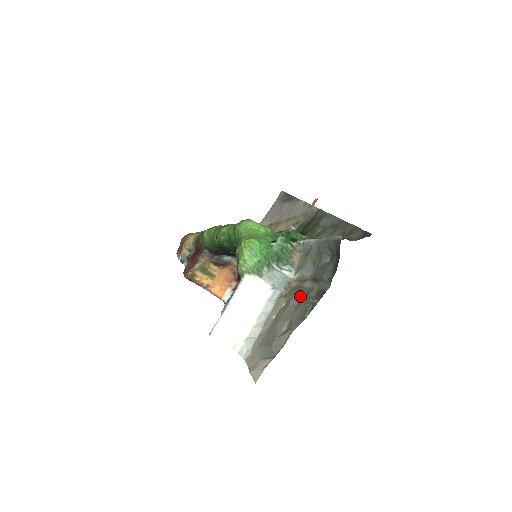
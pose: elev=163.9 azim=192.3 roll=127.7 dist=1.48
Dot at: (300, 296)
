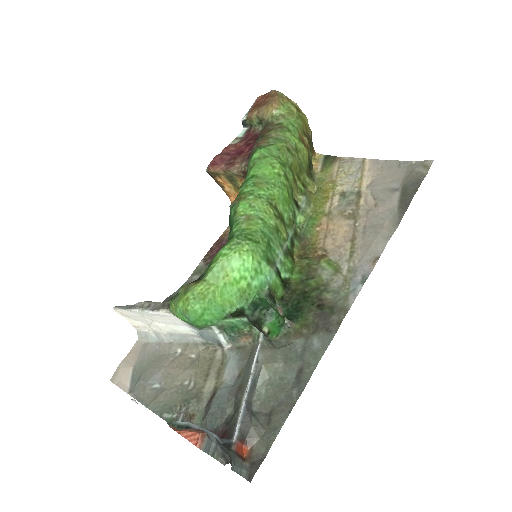
Dot at: (194, 383)
